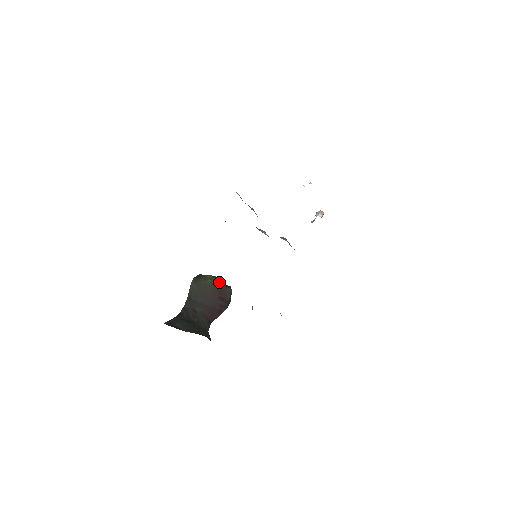
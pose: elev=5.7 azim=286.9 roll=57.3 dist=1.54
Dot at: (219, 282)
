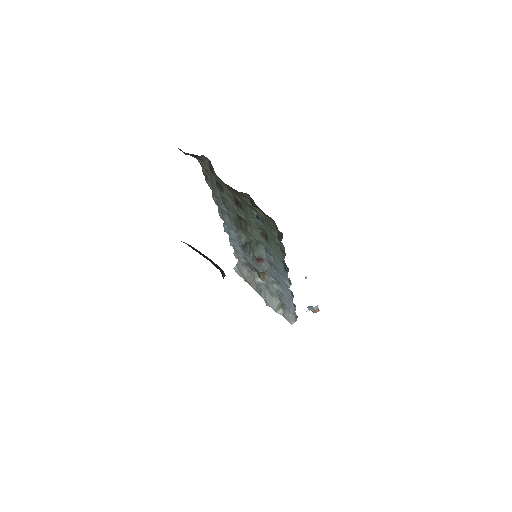
Dot at: occluded
